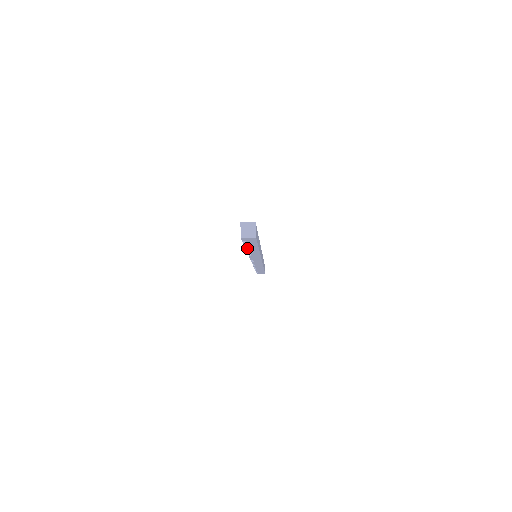
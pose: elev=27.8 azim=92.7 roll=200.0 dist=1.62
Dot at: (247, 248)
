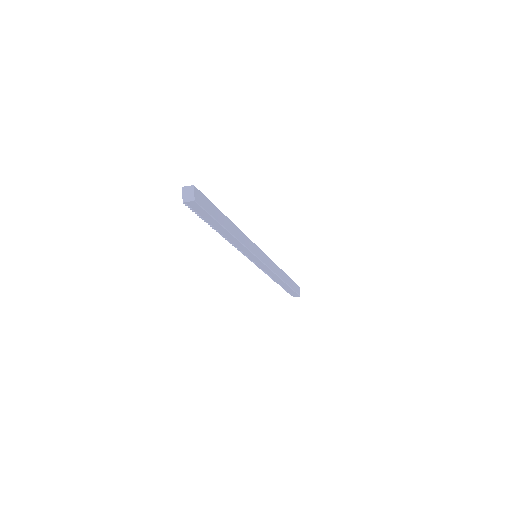
Dot at: (213, 227)
